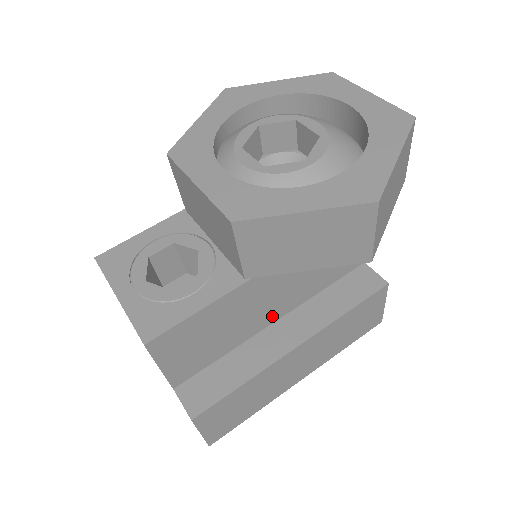
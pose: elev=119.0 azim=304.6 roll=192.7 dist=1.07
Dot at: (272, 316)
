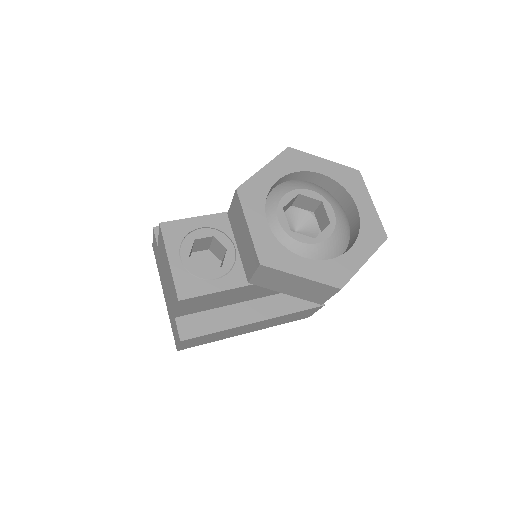
Dot at: (250, 298)
